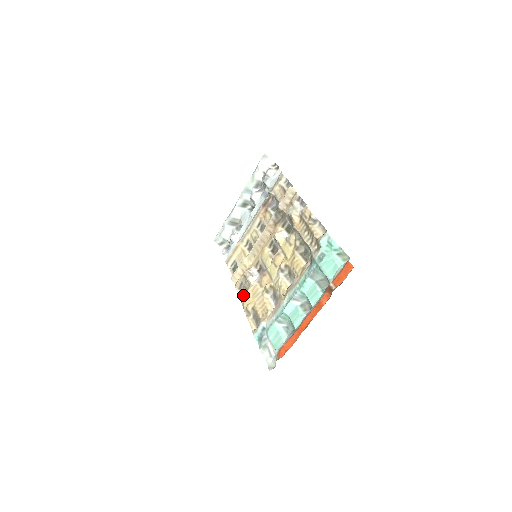
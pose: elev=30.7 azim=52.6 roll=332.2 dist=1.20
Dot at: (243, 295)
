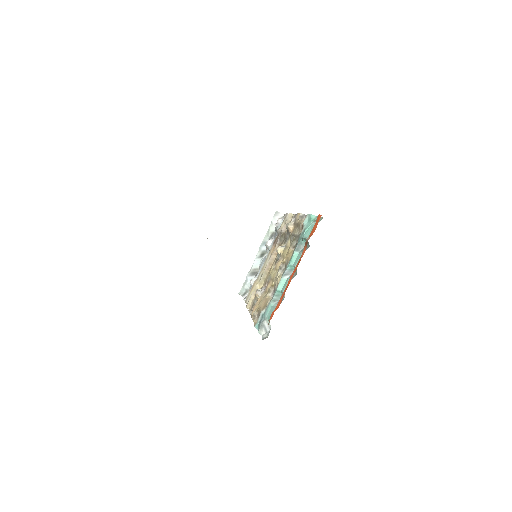
Dot at: occluded
